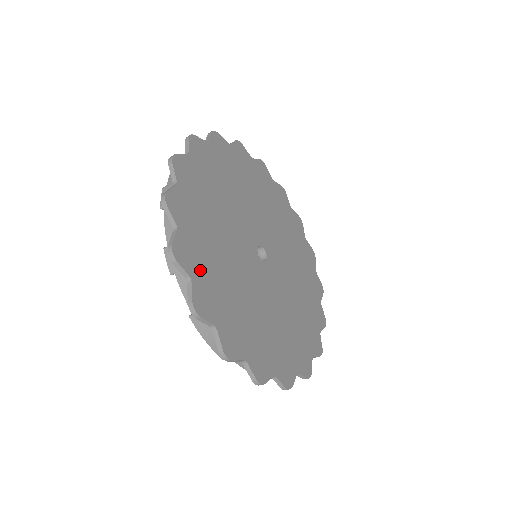
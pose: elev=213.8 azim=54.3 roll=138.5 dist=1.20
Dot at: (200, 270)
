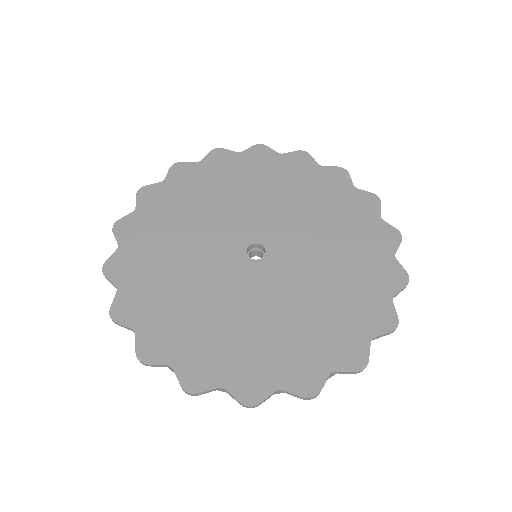
Dot at: (270, 370)
